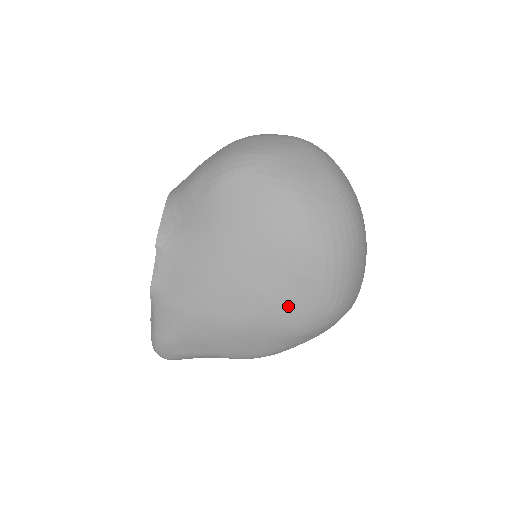
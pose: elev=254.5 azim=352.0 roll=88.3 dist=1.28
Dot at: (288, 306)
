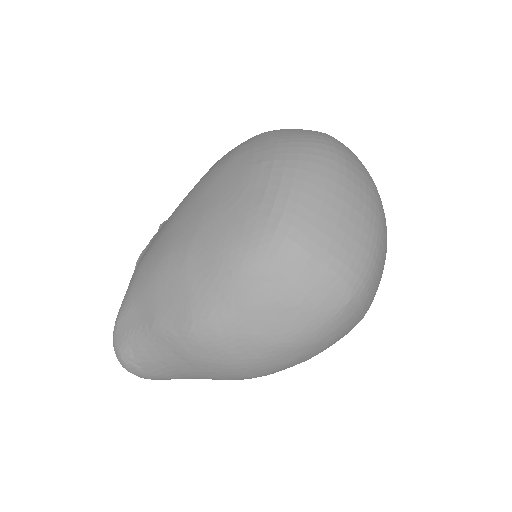
Dot at: (223, 220)
